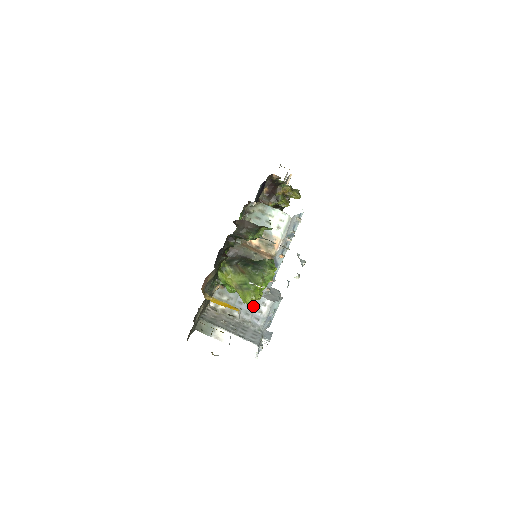
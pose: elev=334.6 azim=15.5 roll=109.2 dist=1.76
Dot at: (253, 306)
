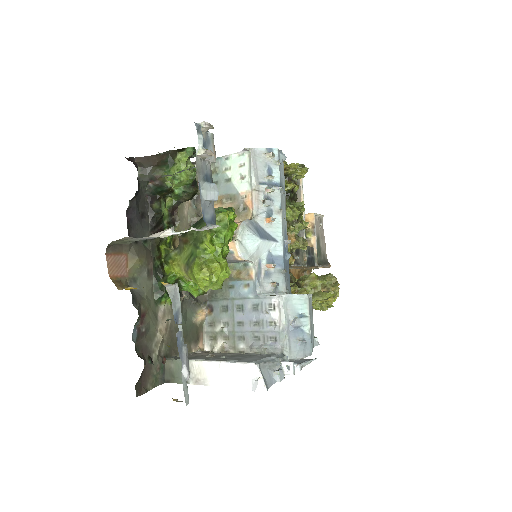
Dot at: (258, 319)
